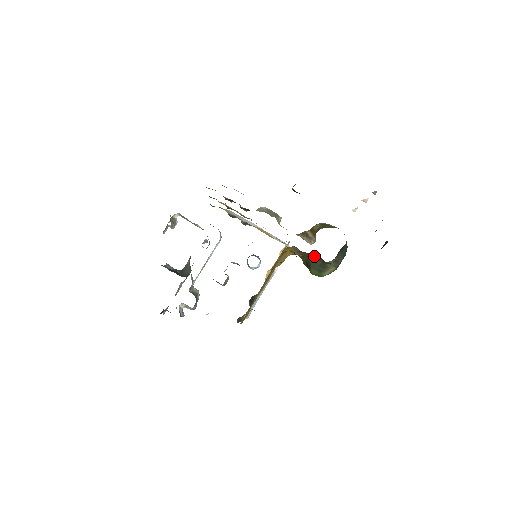
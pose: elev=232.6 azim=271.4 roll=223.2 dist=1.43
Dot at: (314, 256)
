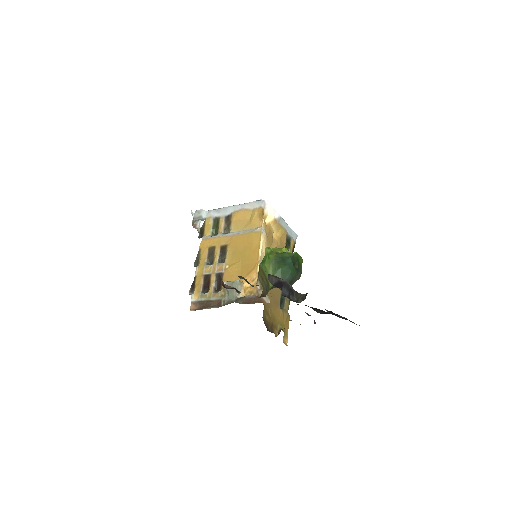
Dot at: occluded
